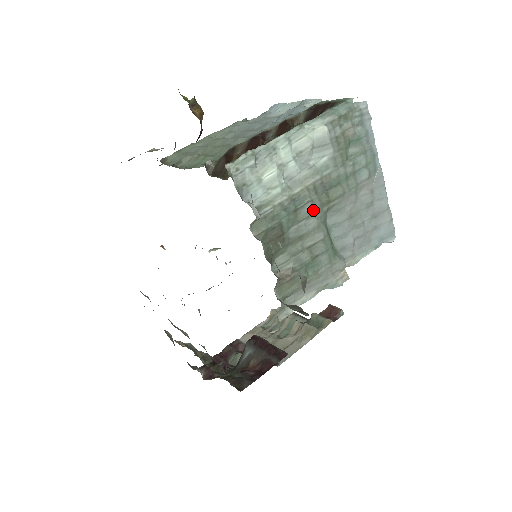
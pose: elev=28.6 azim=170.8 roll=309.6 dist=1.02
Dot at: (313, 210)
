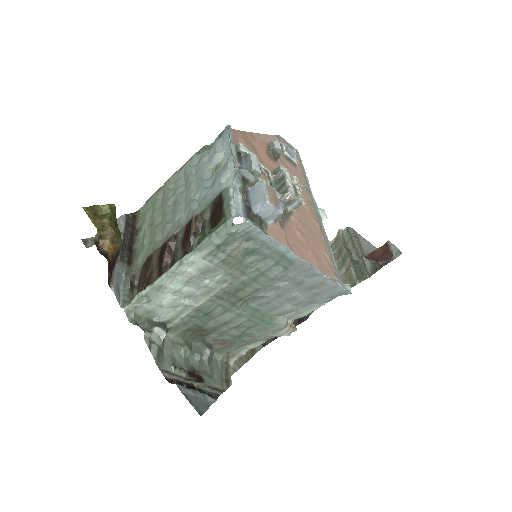
Dot at: (226, 308)
